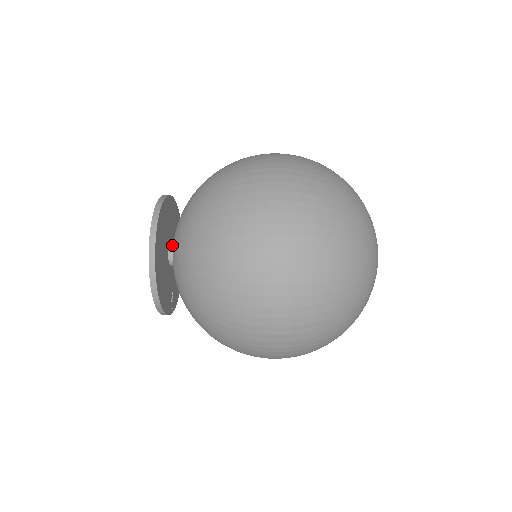
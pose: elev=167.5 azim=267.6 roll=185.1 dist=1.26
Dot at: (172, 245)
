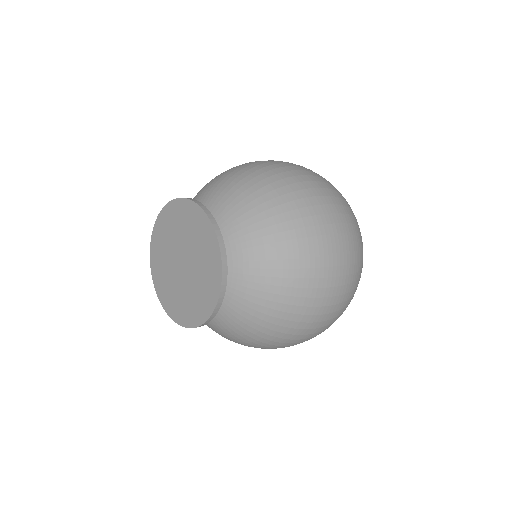
Dot at: occluded
